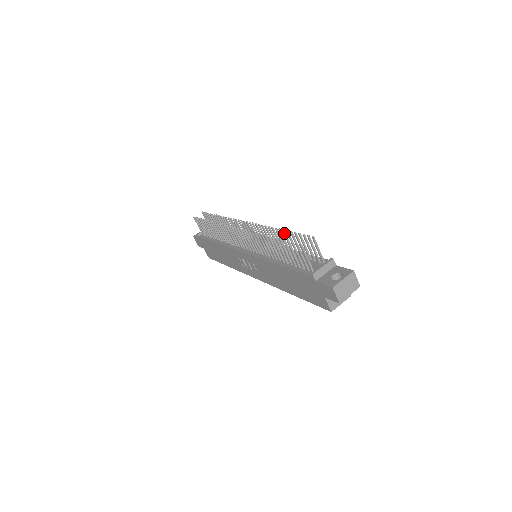
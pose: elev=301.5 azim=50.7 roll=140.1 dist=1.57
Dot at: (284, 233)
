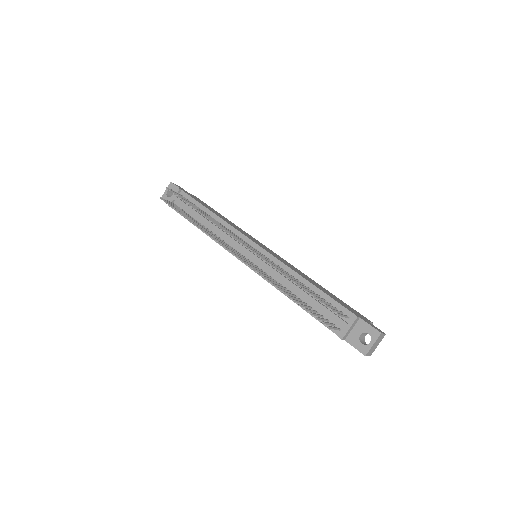
Dot at: occluded
